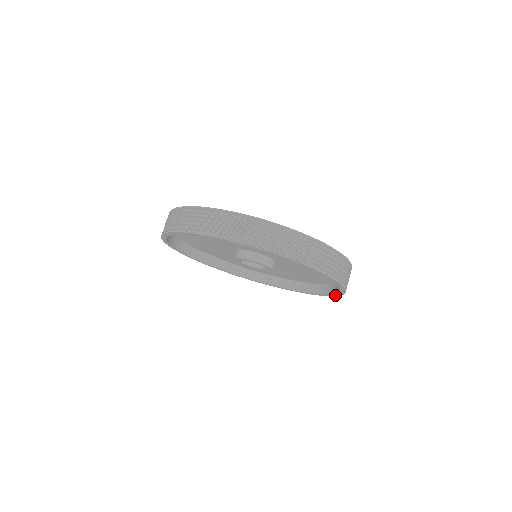
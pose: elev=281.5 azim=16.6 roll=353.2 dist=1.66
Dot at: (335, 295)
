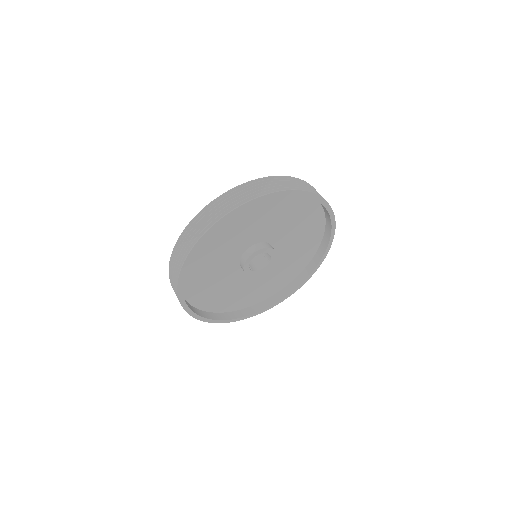
Dot at: (330, 245)
